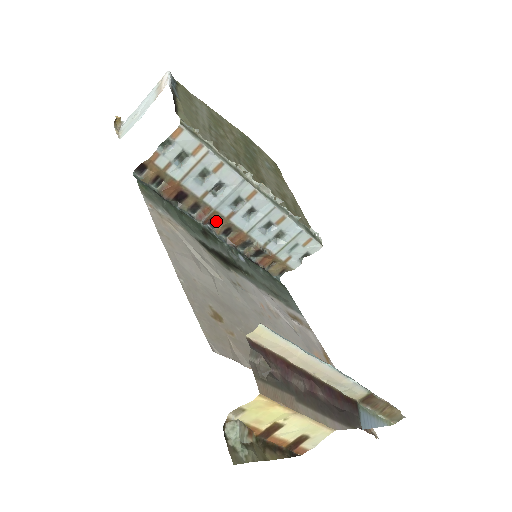
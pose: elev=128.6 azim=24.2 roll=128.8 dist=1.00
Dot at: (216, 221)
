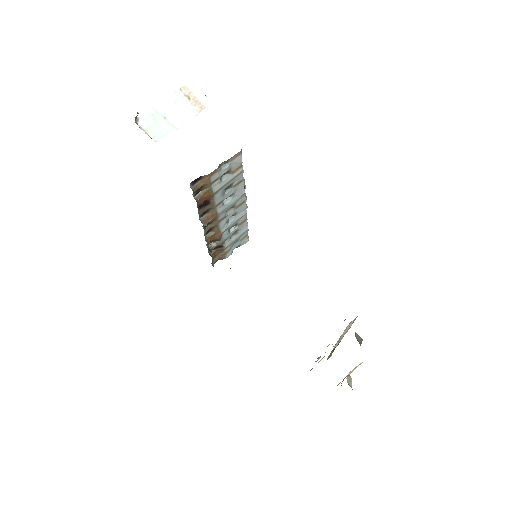
Dot at: (208, 223)
